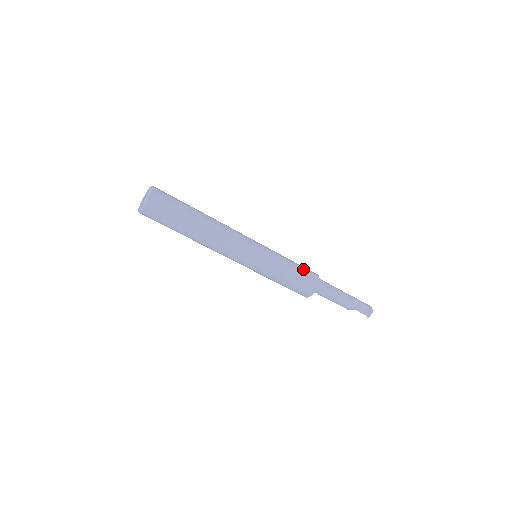
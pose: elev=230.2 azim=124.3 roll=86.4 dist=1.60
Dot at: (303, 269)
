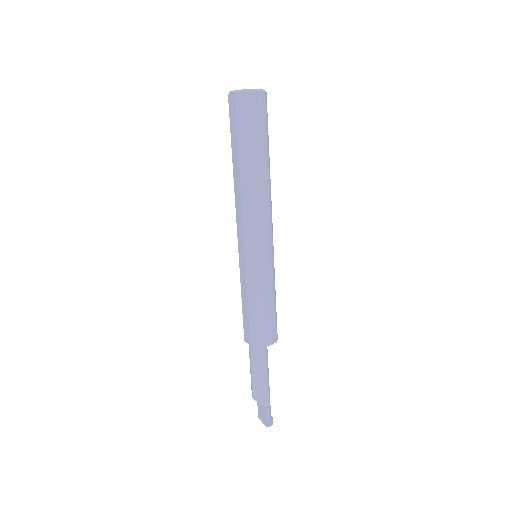
Dot at: occluded
